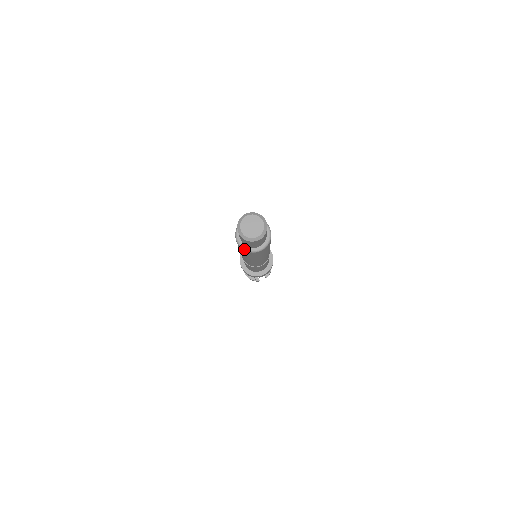
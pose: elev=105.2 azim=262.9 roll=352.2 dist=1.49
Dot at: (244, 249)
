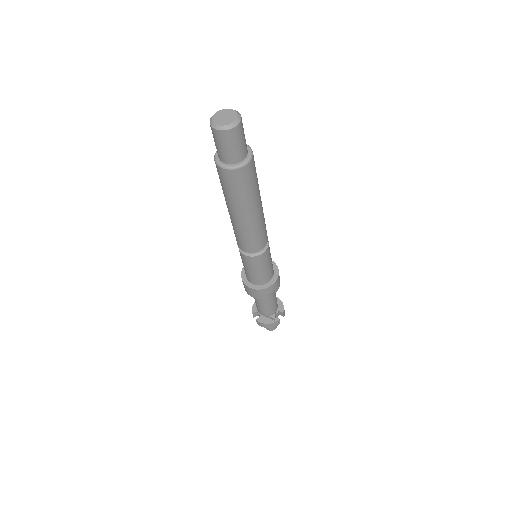
Dot at: (233, 168)
